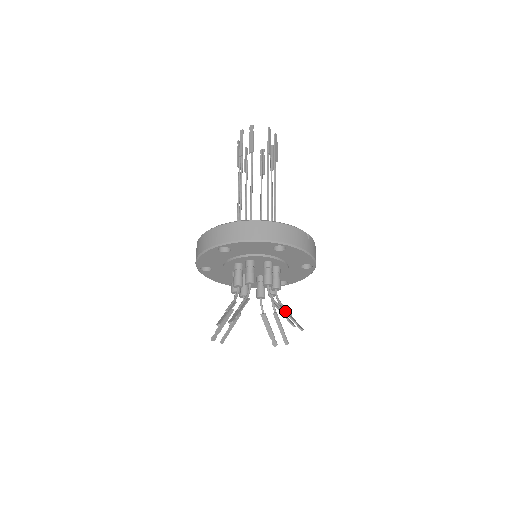
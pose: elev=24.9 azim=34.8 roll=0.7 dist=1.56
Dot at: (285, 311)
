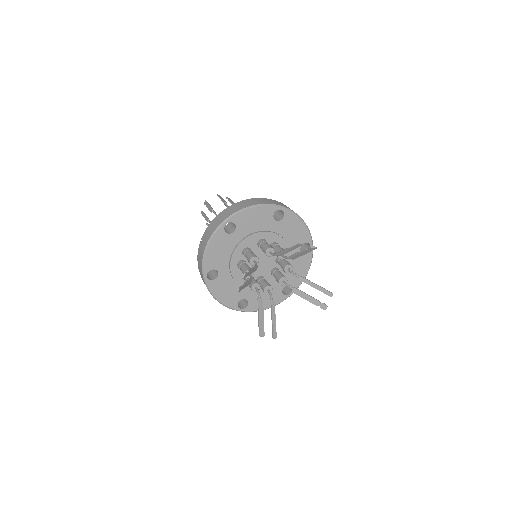
Dot at: occluded
